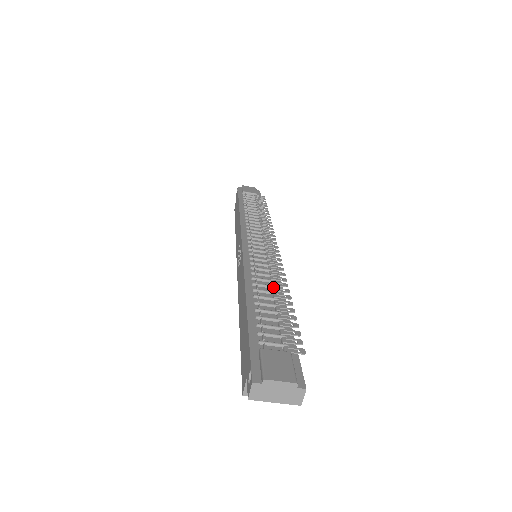
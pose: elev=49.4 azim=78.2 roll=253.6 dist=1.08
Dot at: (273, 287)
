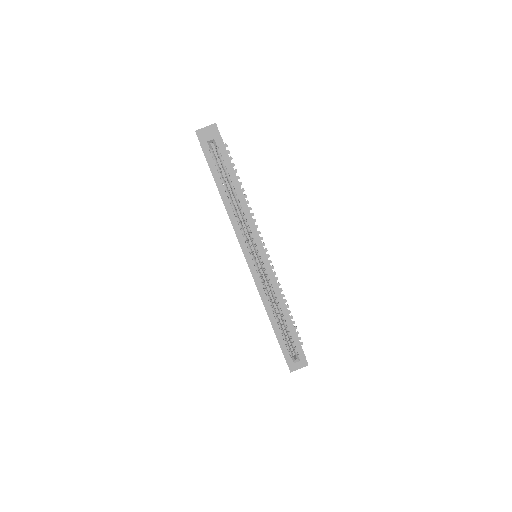
Dot at: occluded
